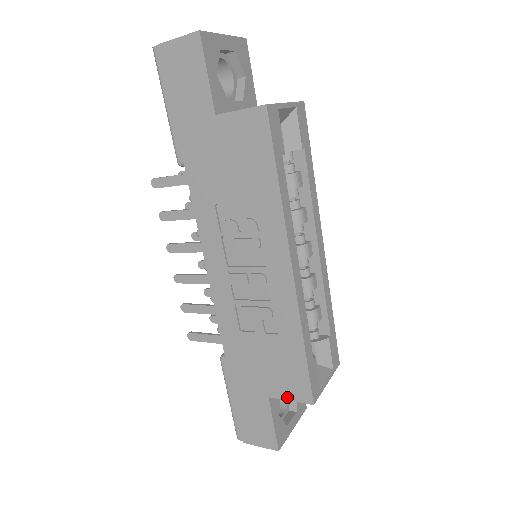
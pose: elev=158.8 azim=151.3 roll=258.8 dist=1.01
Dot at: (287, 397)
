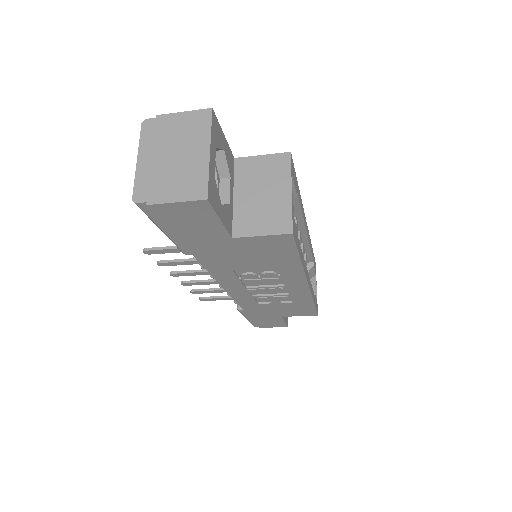
Dot at: occluded
